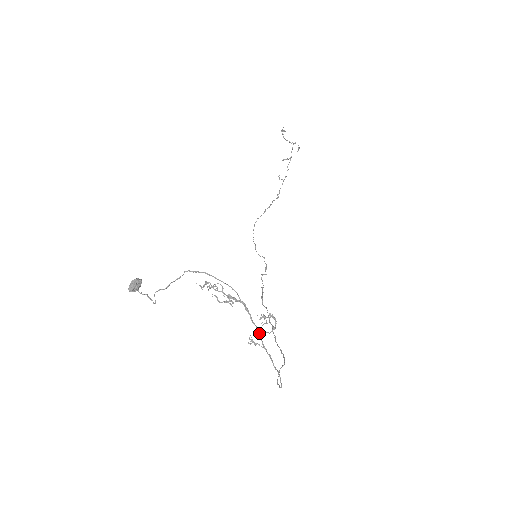
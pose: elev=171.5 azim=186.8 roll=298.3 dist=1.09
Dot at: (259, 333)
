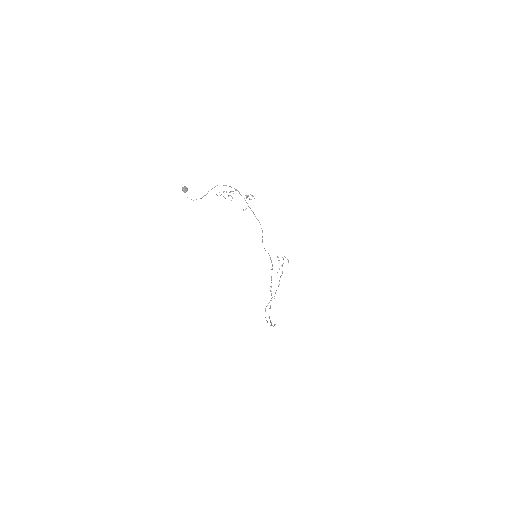
Dot at: occluded
